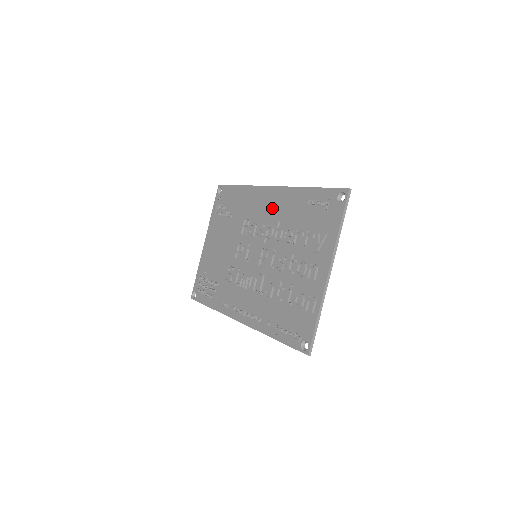
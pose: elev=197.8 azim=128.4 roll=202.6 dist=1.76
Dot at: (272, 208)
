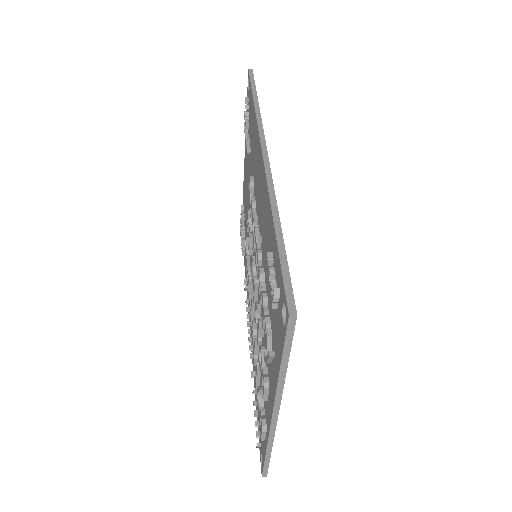
Dot at: (260, 198)
